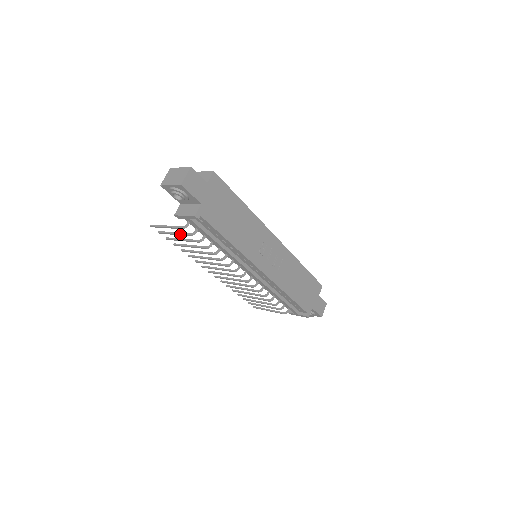
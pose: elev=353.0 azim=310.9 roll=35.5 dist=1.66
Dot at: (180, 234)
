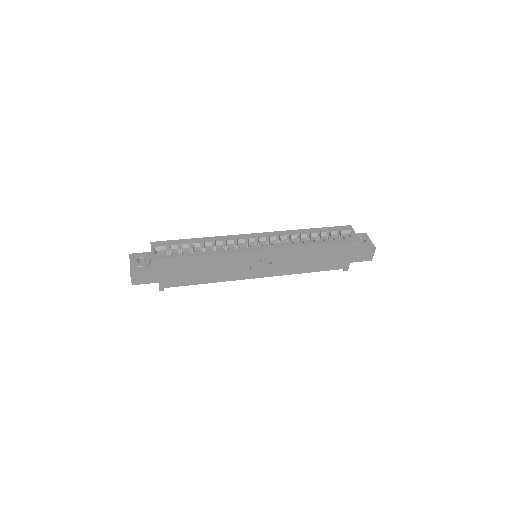
Dot at: occluded
